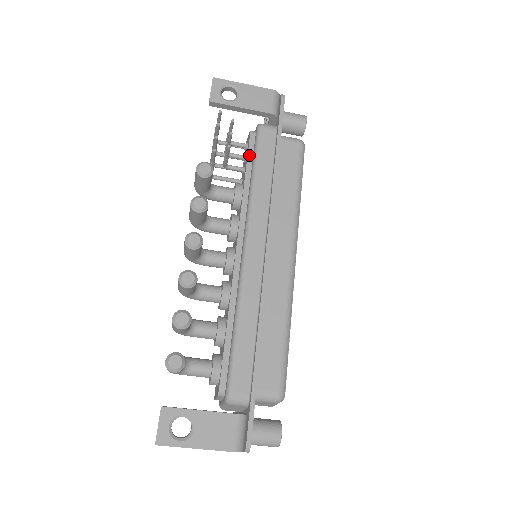
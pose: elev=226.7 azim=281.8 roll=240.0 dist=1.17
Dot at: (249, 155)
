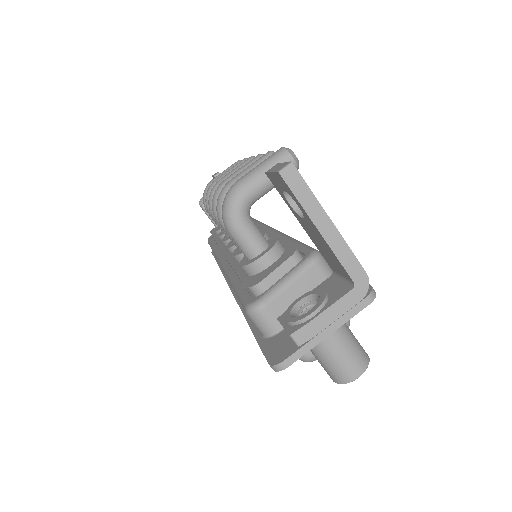
Dot at: occluded
